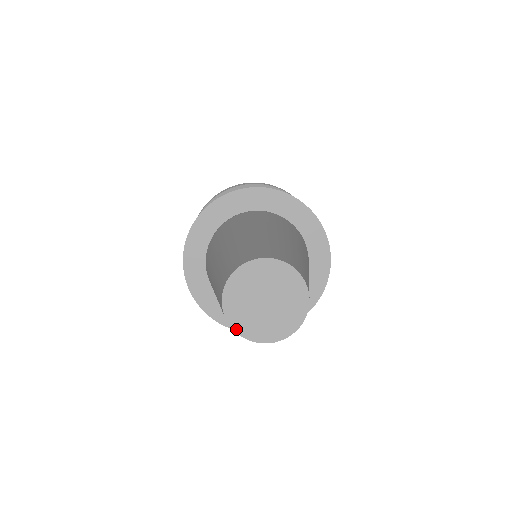
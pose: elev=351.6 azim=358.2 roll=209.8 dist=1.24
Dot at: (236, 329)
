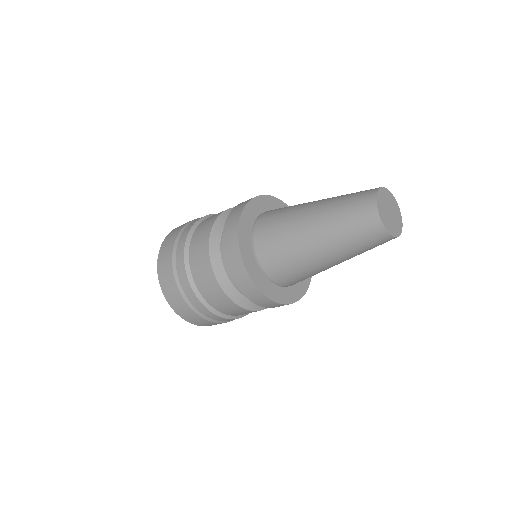
Dot at: (378, 209)
